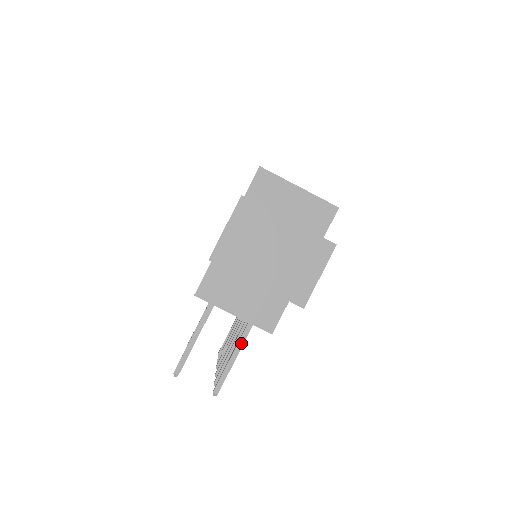
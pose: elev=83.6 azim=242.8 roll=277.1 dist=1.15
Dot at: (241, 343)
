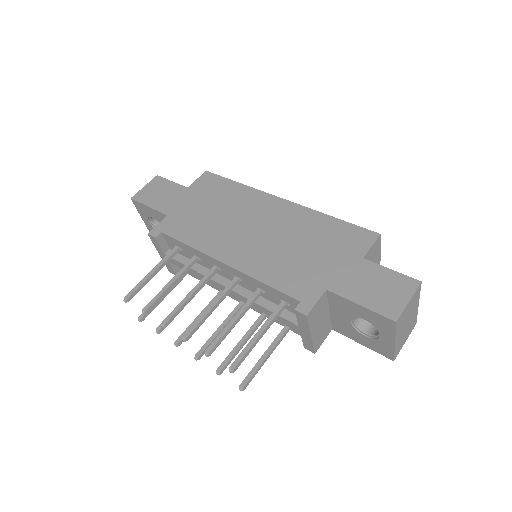
Dot at: (274, 349)
